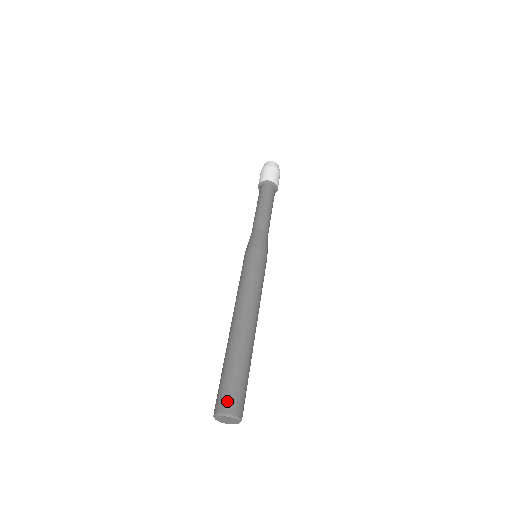
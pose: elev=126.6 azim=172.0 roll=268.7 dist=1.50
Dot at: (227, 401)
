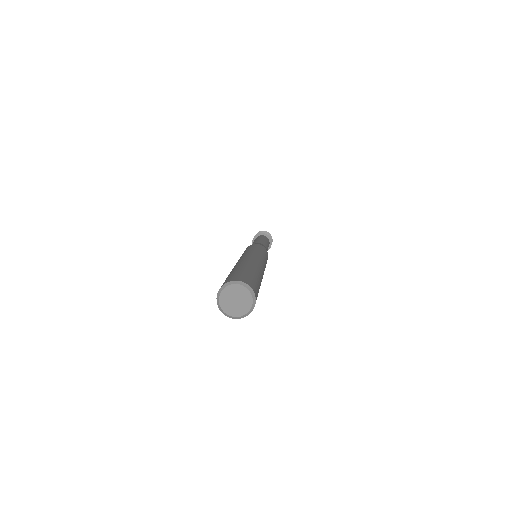
Dot at: (249, 280)
